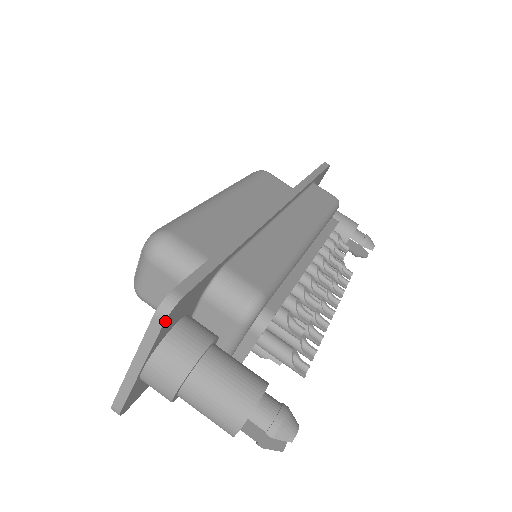
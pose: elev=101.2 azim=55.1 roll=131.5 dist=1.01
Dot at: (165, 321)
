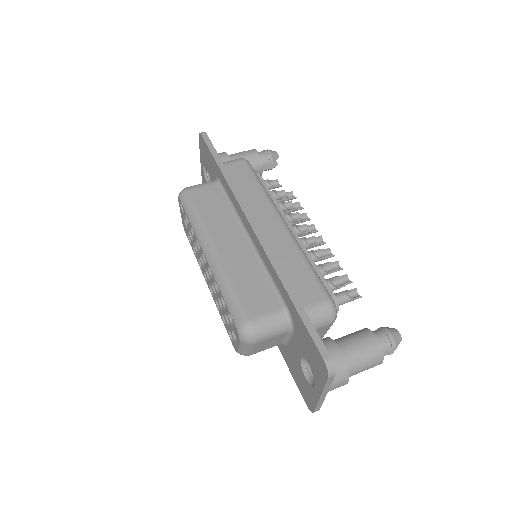
Dot at: (335, 374)
